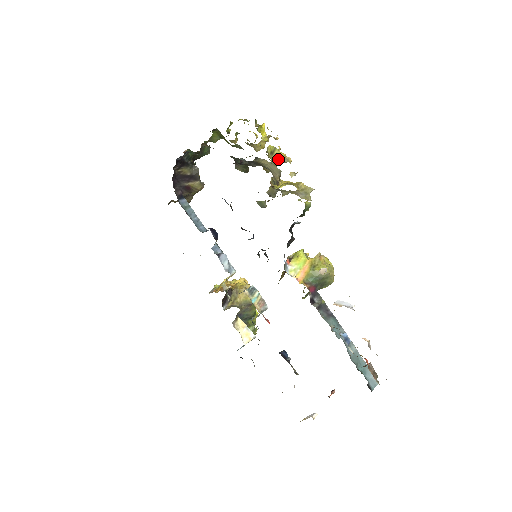
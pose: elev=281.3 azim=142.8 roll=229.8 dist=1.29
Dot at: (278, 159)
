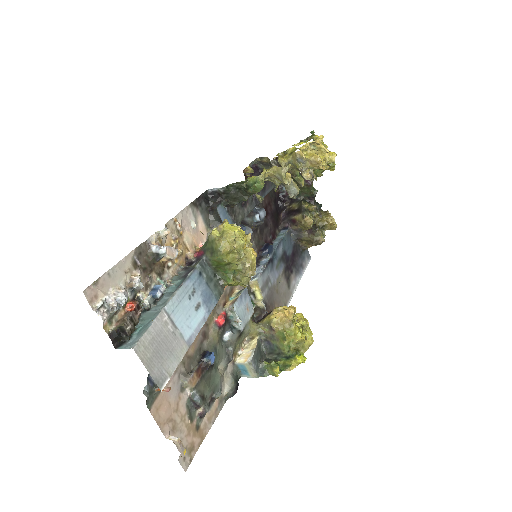
Dot at: (294, 157)
